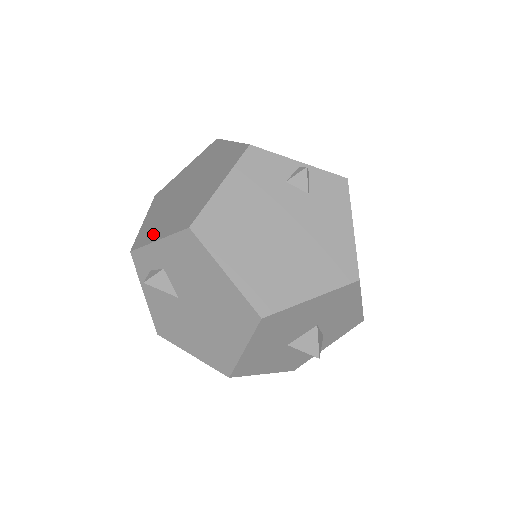
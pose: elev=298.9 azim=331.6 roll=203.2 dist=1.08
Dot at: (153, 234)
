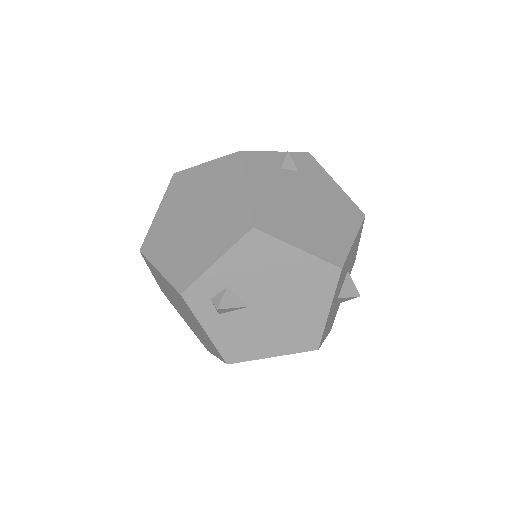
Dot at: (199, 264)
